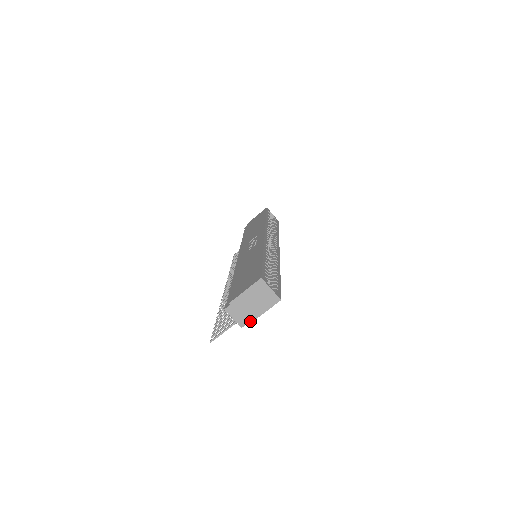
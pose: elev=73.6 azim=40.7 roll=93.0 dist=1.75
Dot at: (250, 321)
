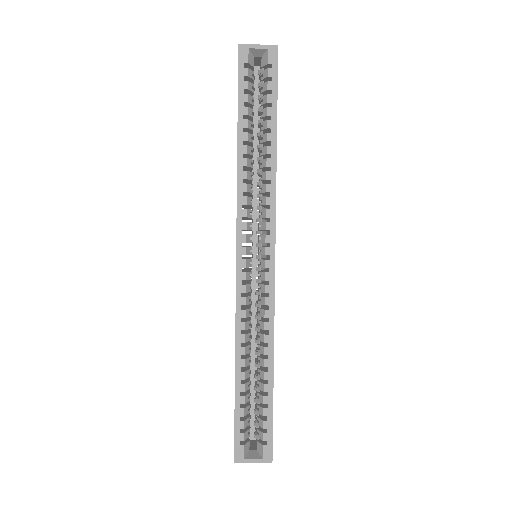
Dot at: occluded
